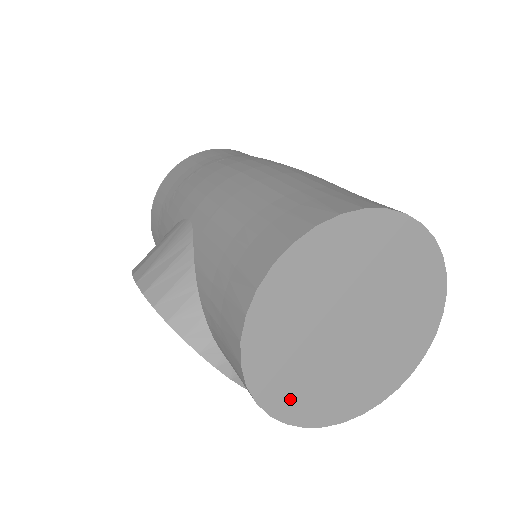
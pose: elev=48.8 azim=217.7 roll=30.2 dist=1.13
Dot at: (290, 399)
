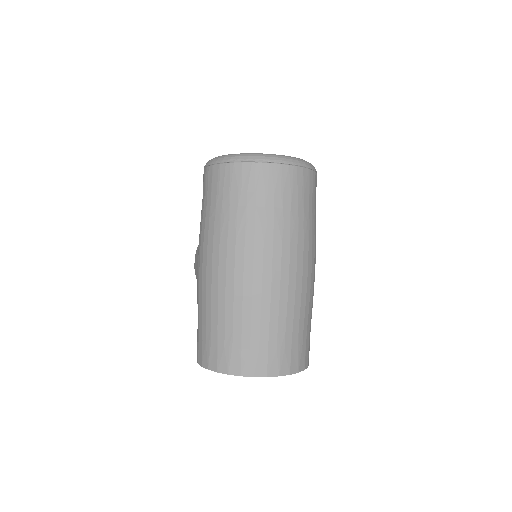
Dot at: occluded
